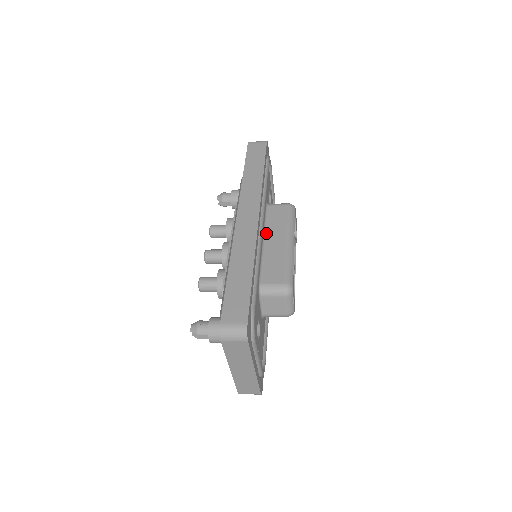
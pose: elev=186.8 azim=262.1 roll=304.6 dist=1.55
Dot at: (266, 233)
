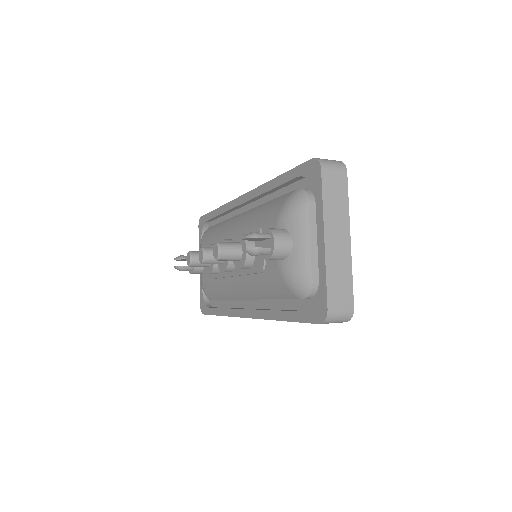
Dot at: occluded
